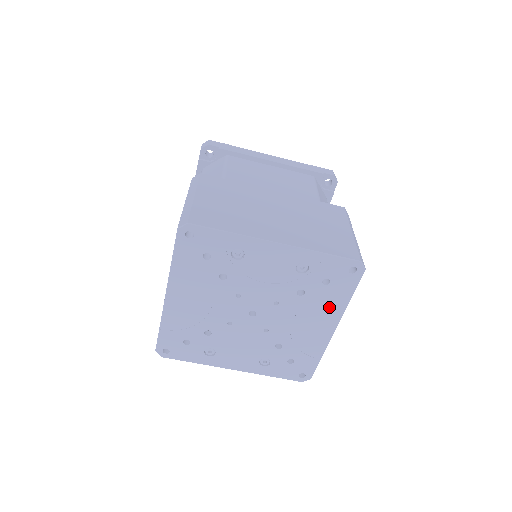
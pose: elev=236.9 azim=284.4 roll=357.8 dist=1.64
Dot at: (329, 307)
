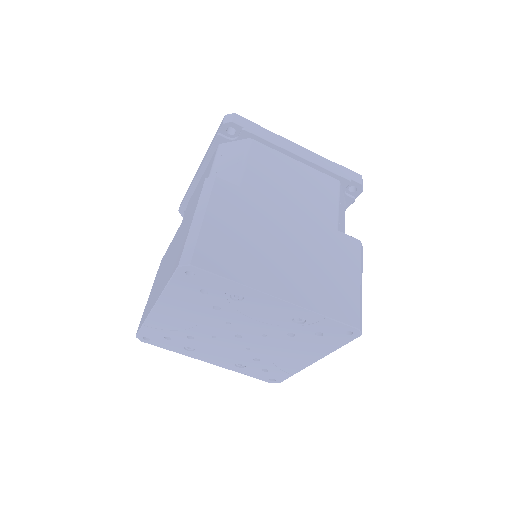
Dot at: (315, 349)
